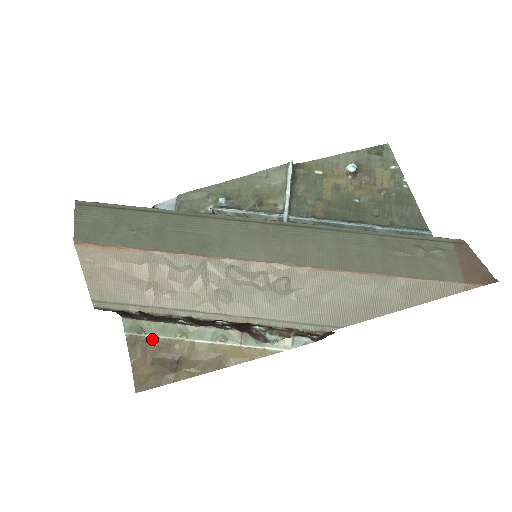
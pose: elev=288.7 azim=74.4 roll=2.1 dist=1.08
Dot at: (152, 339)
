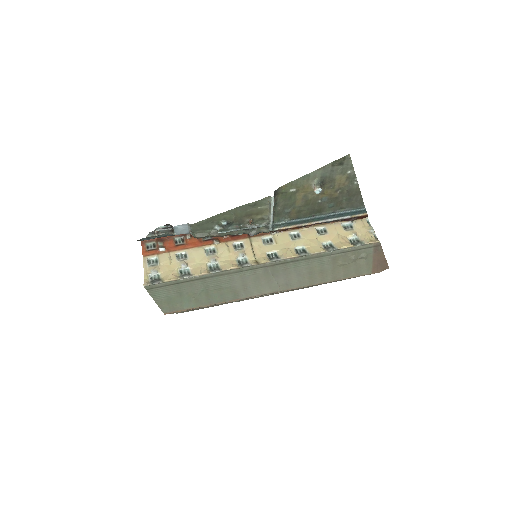
Dot at: occluded
